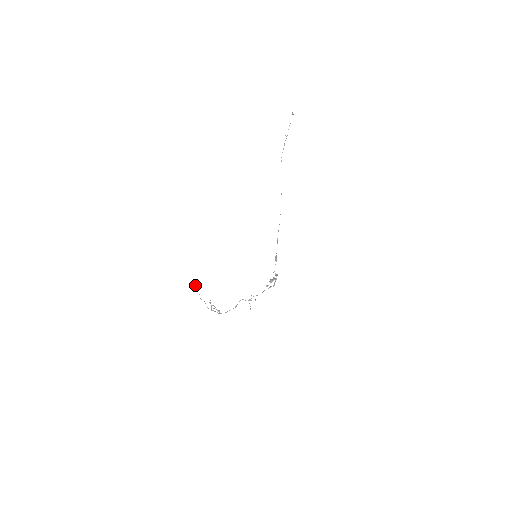
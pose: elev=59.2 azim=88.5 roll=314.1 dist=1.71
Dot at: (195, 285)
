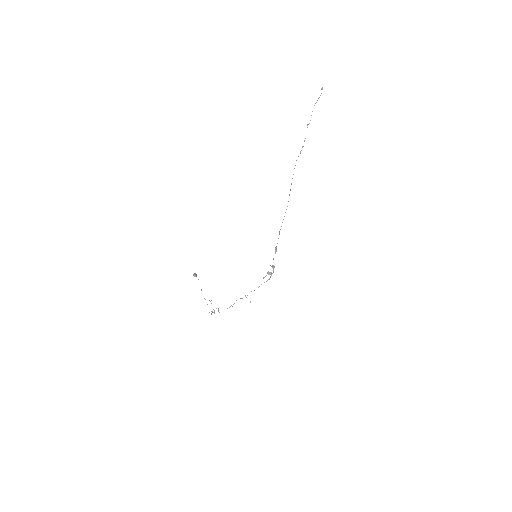
Dot at: occluded
